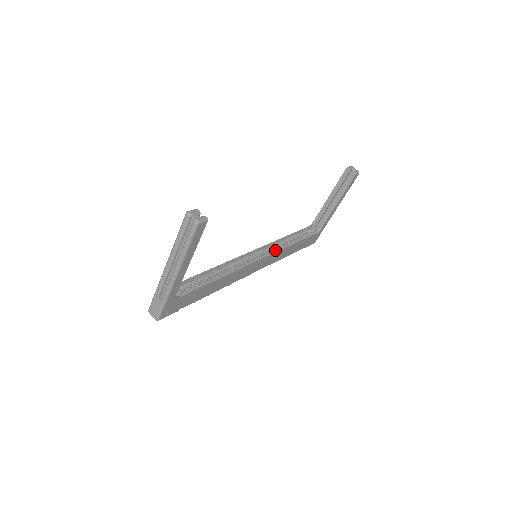
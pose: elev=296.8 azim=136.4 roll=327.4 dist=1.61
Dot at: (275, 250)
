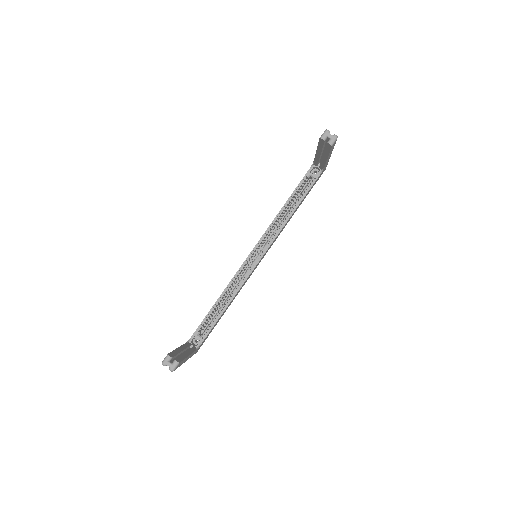
Dot at: (274, 234)
